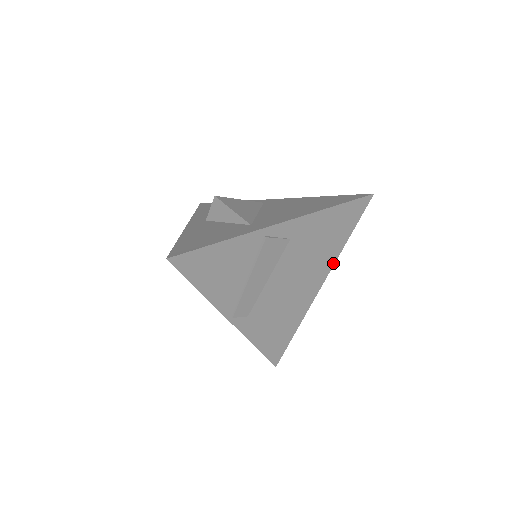
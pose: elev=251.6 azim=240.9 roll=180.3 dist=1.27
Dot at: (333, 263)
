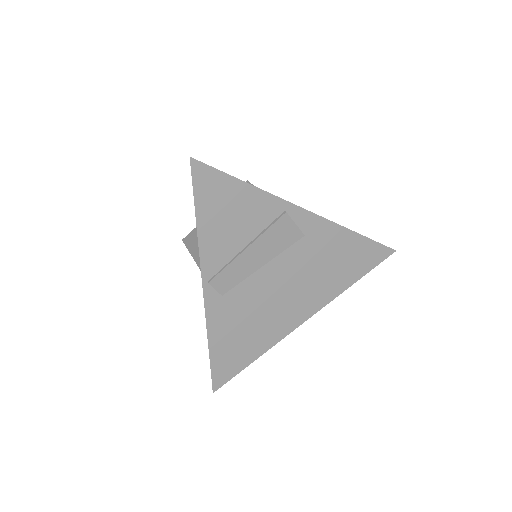
Dot at: (328, 301)
